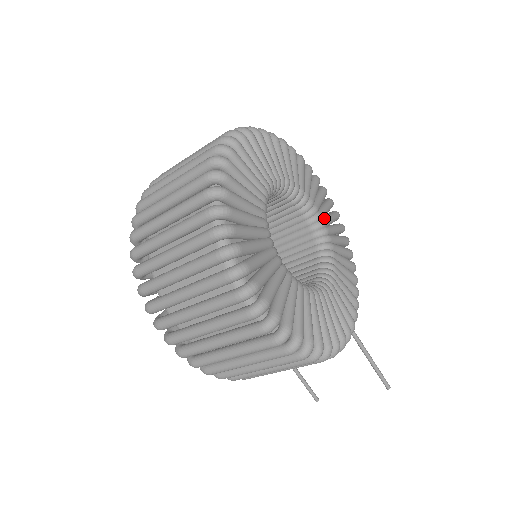
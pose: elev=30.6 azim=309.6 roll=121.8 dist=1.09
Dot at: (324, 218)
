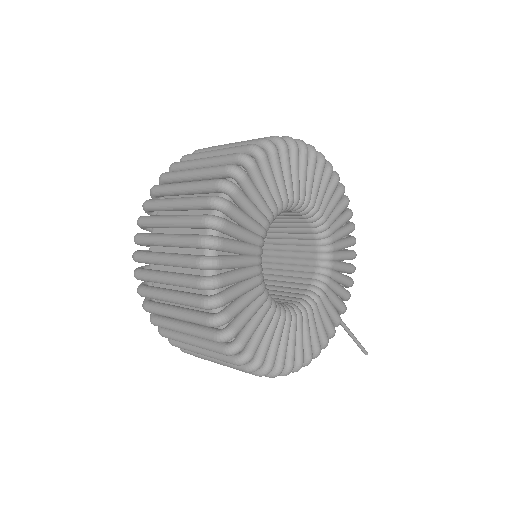
Dot at: (329, 219)
